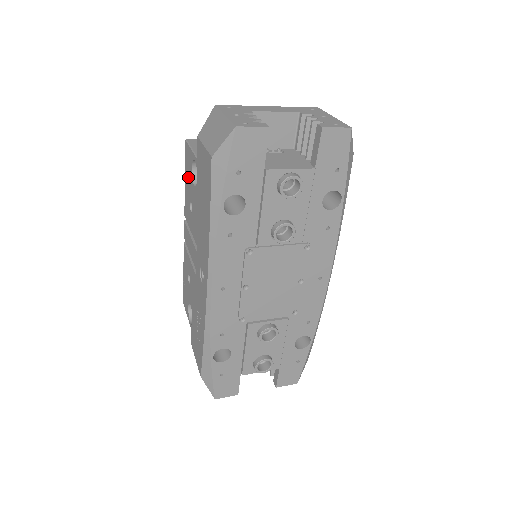
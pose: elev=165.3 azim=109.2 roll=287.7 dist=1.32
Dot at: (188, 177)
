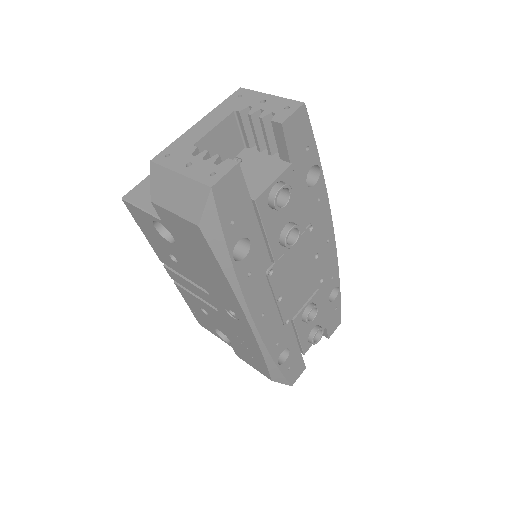
Dot at: (150, 233)
